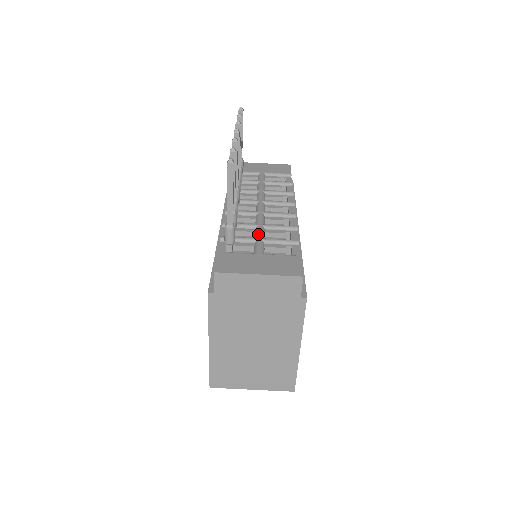
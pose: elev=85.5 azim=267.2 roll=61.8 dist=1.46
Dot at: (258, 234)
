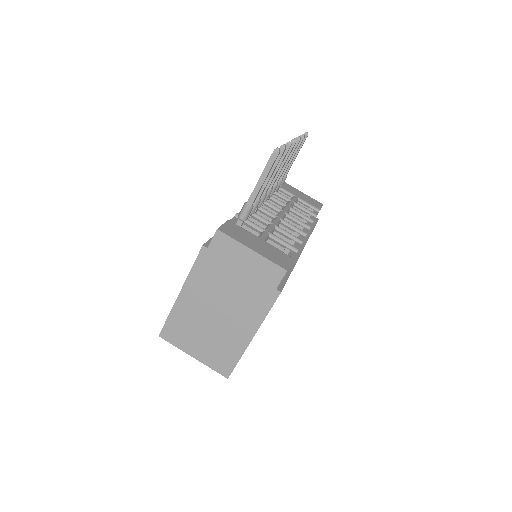
Dot at: (268, 228)
